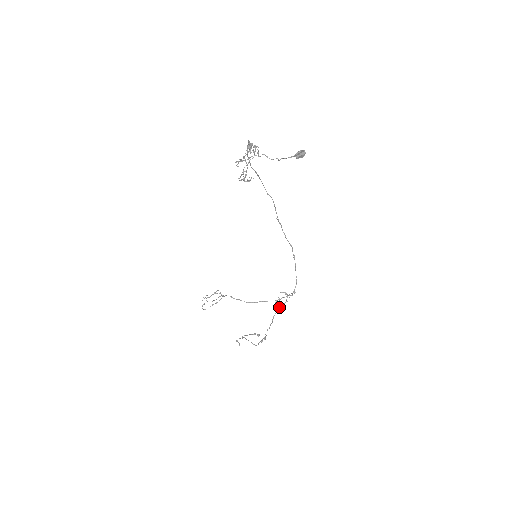
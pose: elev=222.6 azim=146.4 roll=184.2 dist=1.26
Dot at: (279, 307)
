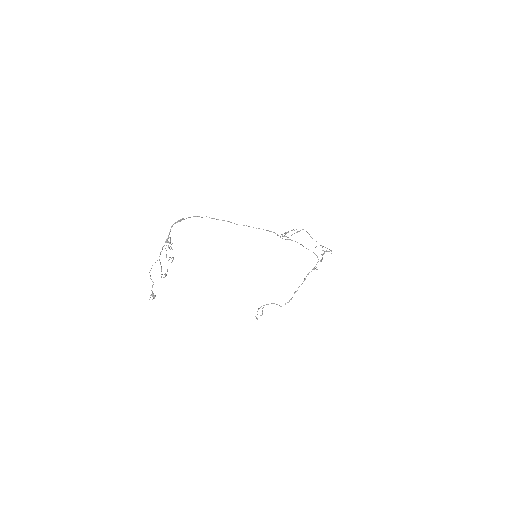
Dot at: occluded
